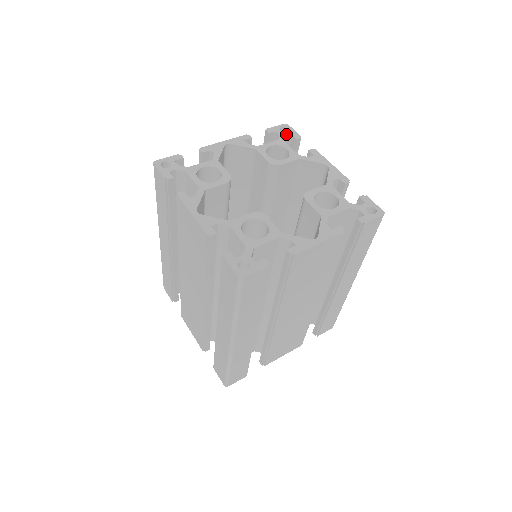
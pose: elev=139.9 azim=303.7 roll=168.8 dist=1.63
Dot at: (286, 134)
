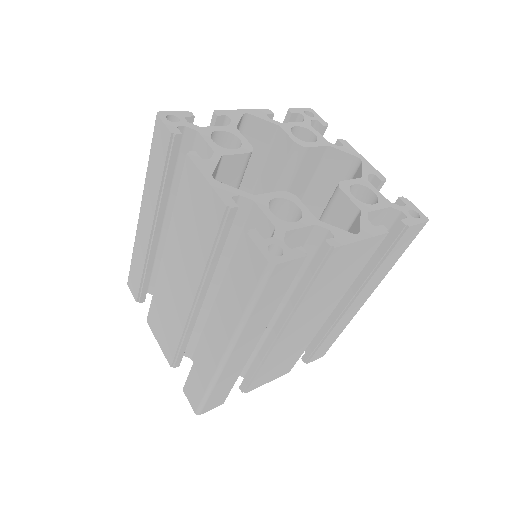
Dot at: (311, 118)
